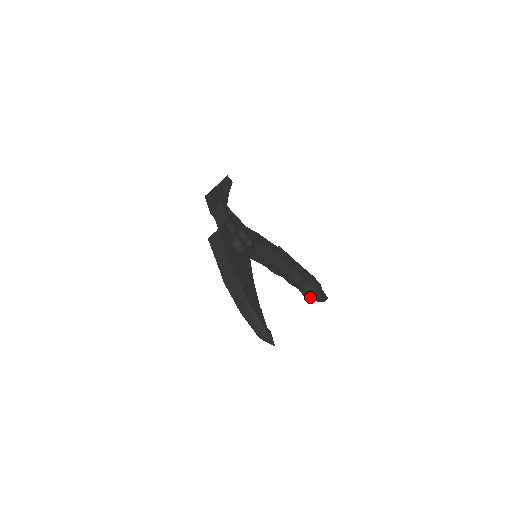
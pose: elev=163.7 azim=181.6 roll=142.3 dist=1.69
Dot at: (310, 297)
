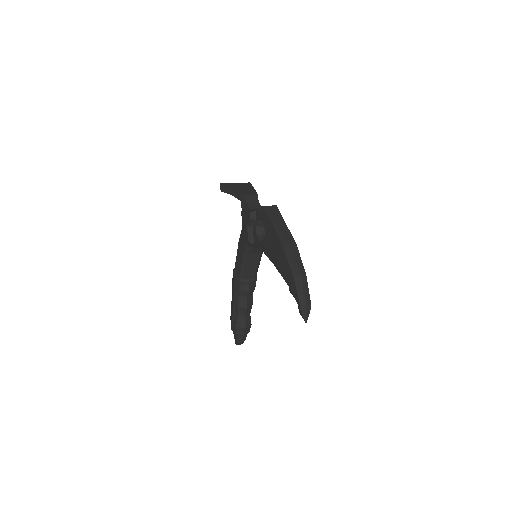
Dot at: (240, 330)
